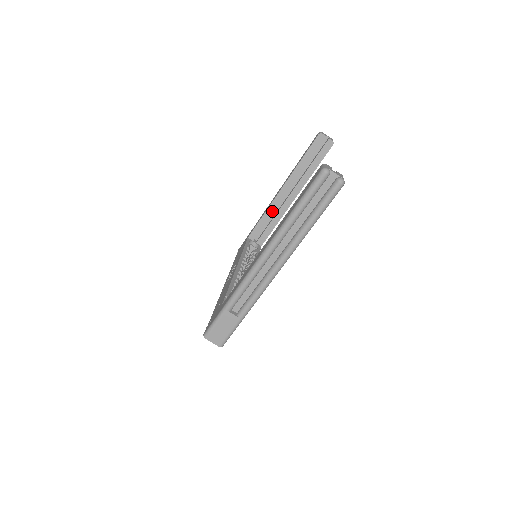
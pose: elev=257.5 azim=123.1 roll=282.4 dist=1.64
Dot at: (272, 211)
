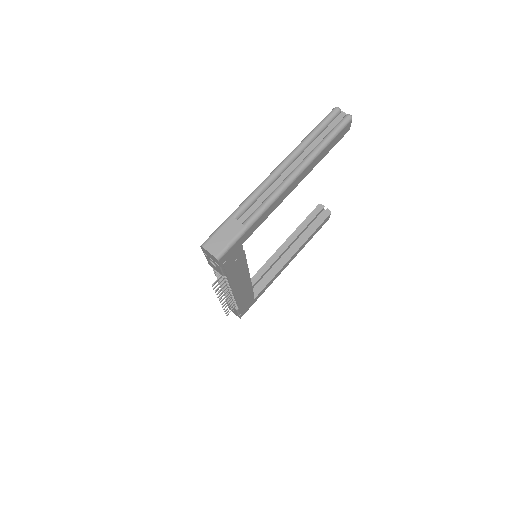
Dot at: (270, 265)
